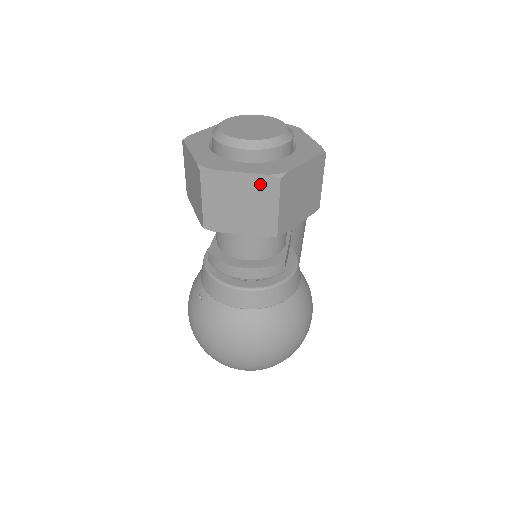
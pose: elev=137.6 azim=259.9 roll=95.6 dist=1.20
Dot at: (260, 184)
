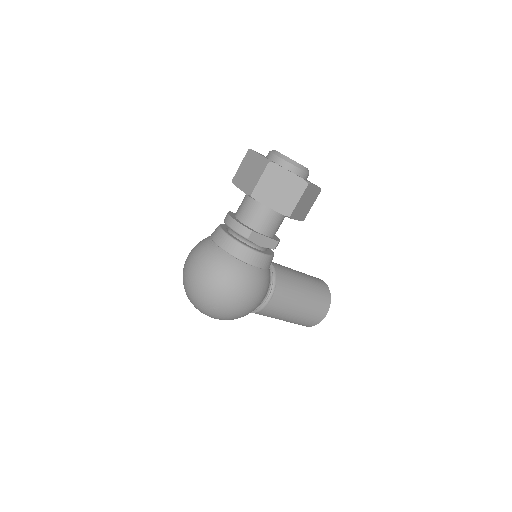
Dot at: (262, 162)
